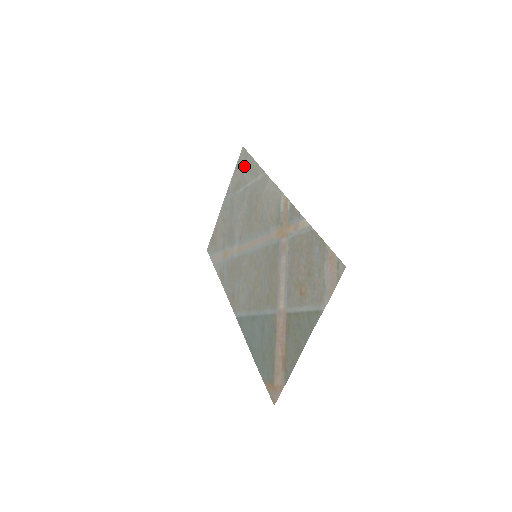
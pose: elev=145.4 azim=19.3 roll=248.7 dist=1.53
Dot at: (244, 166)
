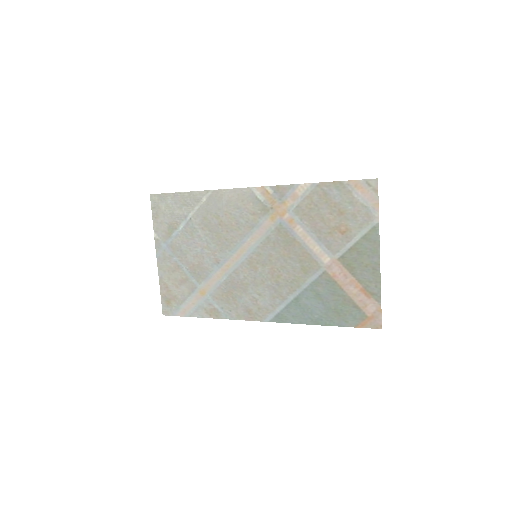
Dot at: (168, 207)
